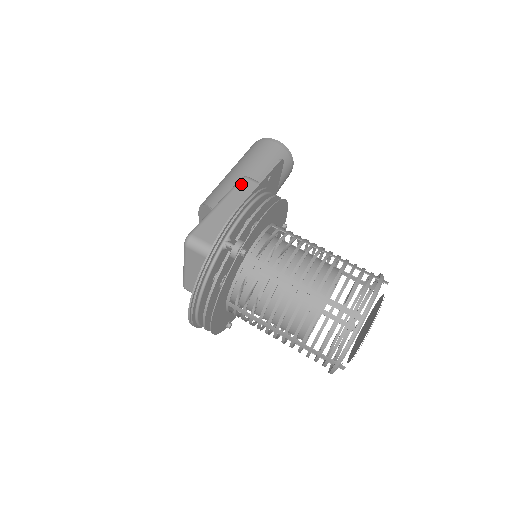
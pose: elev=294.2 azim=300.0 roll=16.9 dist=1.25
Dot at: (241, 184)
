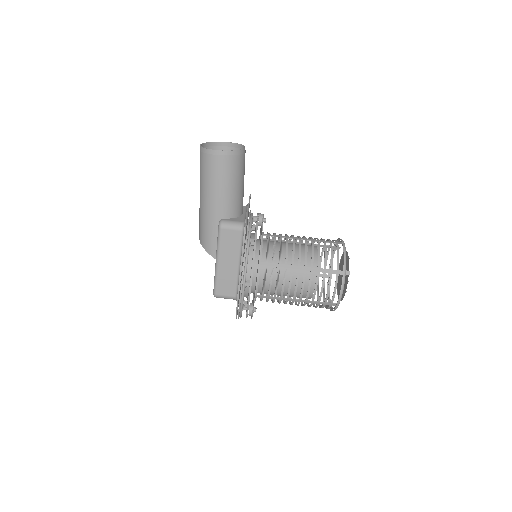
Dot at: (222, 237)
